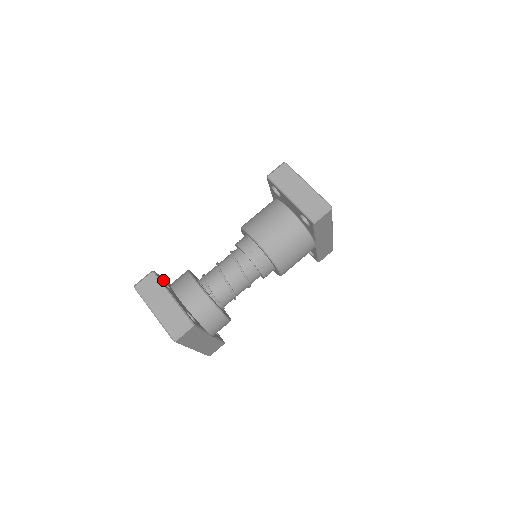
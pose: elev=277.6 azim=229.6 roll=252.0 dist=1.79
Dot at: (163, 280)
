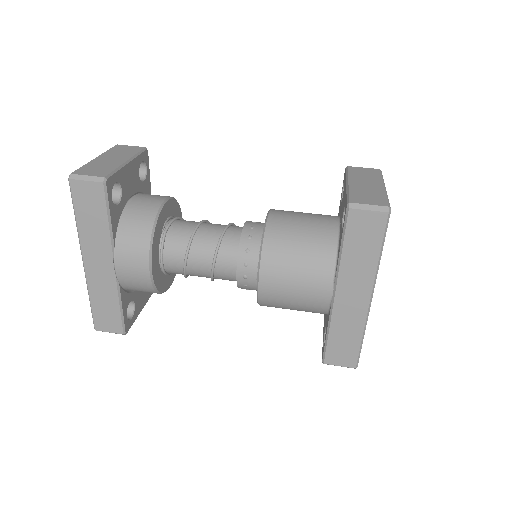
Dot at: (146, 174)
